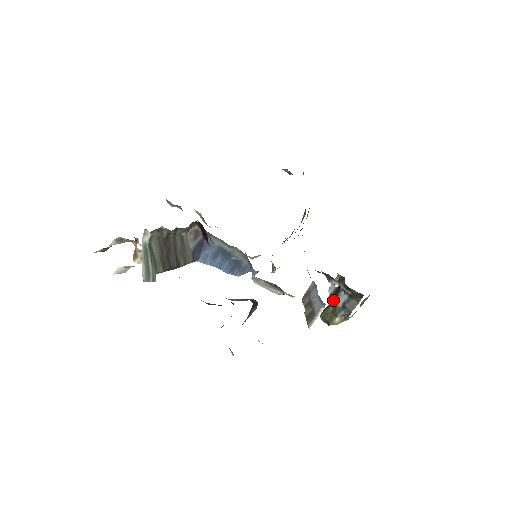
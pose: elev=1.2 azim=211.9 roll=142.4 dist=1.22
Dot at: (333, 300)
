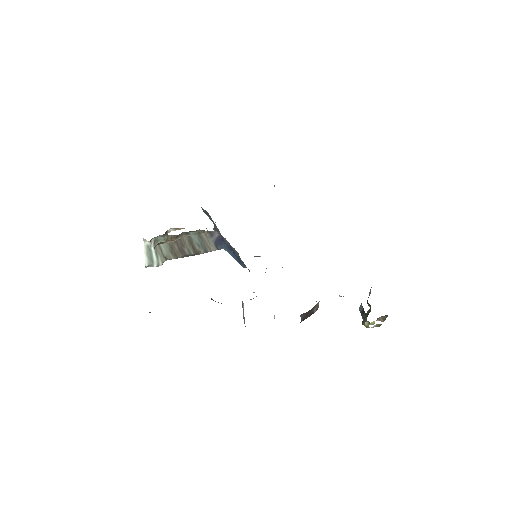
Dot at: (368, 304)
